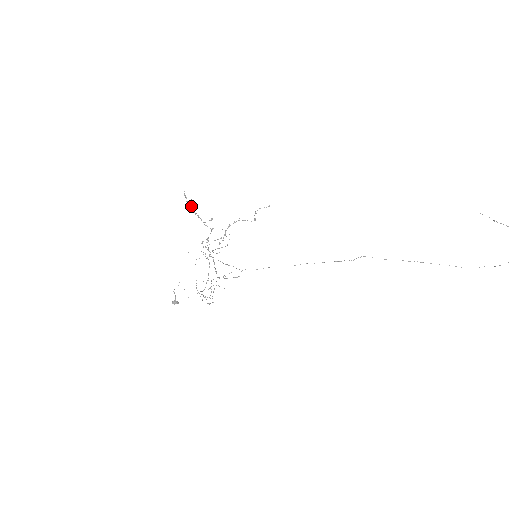
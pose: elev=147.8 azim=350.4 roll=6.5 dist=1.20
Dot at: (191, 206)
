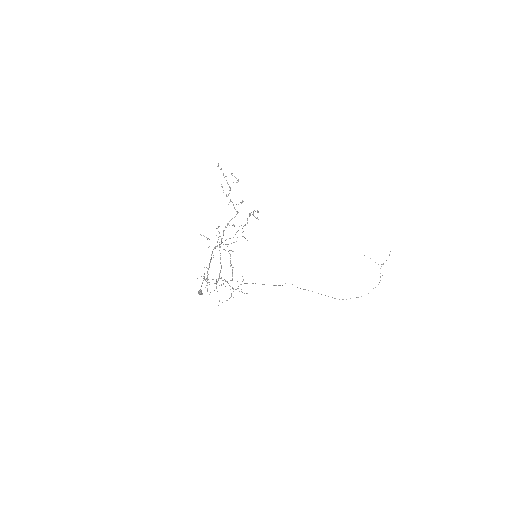
Dot at: occluded
